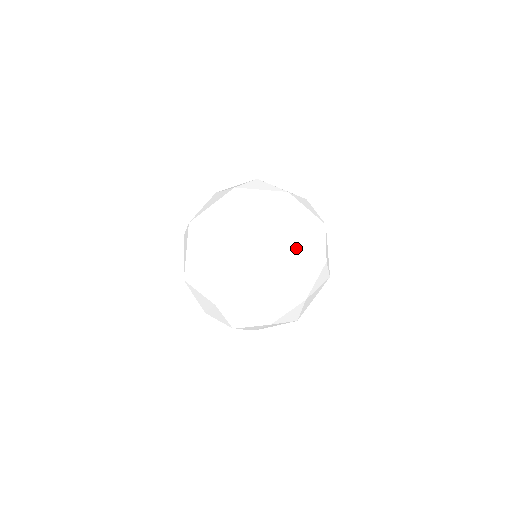
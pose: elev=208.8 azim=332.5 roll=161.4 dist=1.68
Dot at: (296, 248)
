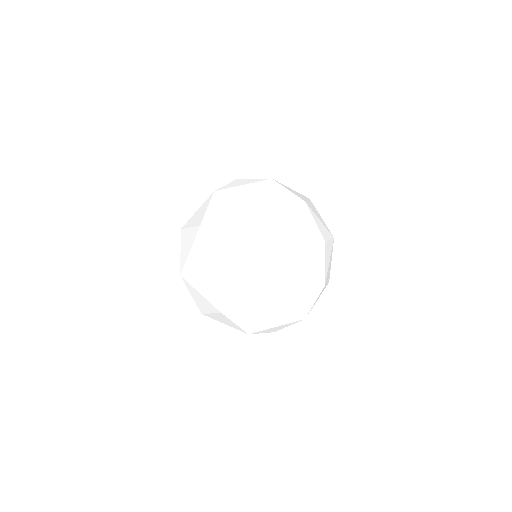
Dot at: occluded
